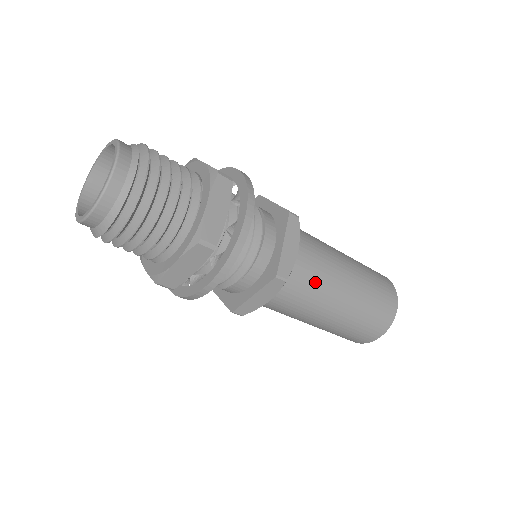
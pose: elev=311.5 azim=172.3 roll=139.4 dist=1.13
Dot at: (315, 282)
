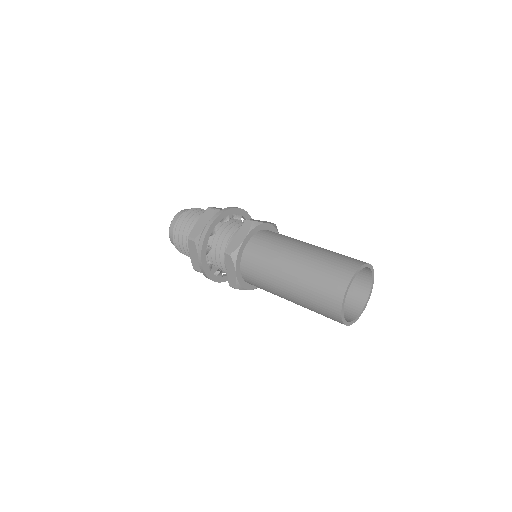
Dot at: (264, 260)
